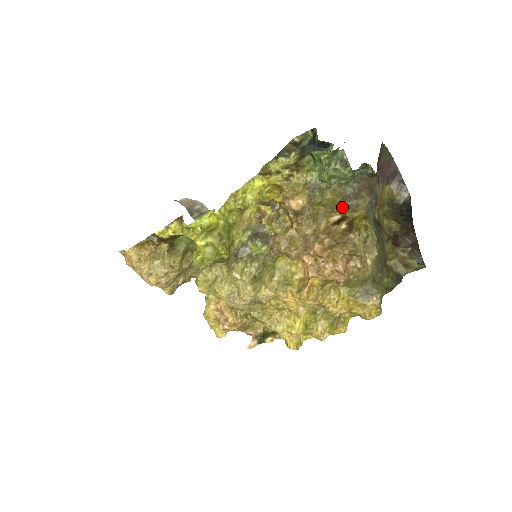
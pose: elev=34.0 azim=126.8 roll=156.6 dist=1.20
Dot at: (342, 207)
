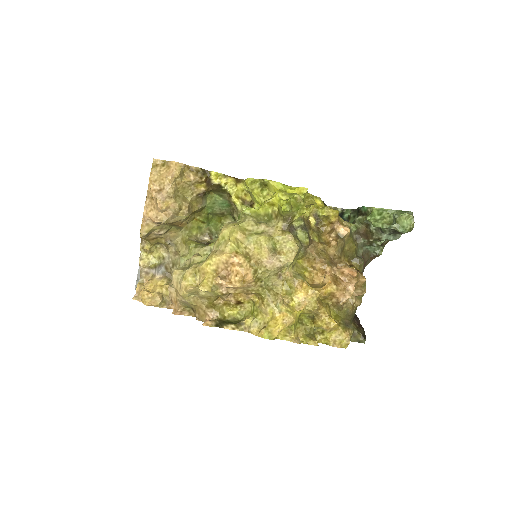
Dot at: (353, 259)
